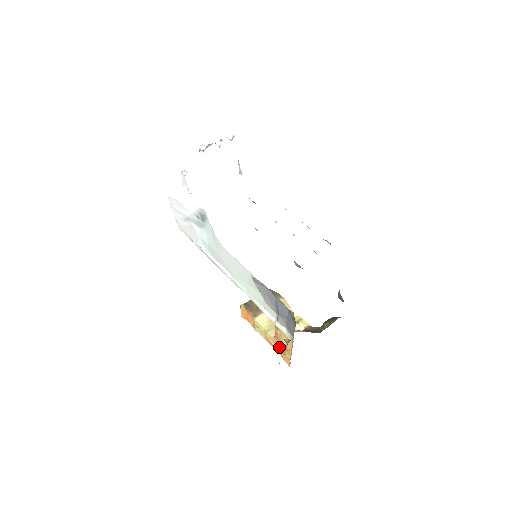
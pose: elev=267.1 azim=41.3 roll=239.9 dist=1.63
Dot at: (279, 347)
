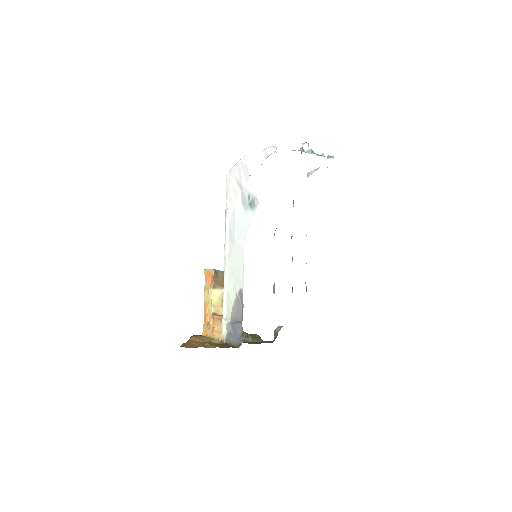
Dot at: (209, 320)
